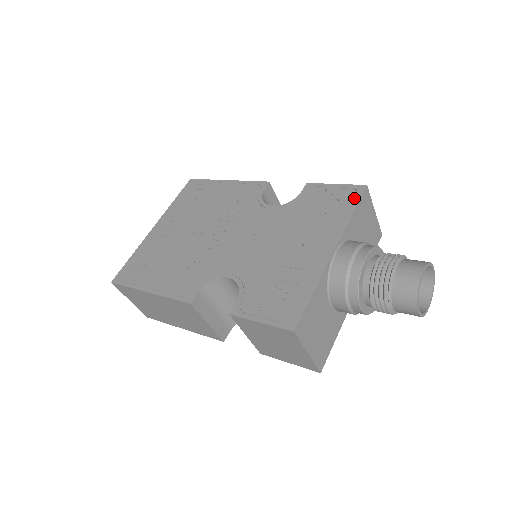
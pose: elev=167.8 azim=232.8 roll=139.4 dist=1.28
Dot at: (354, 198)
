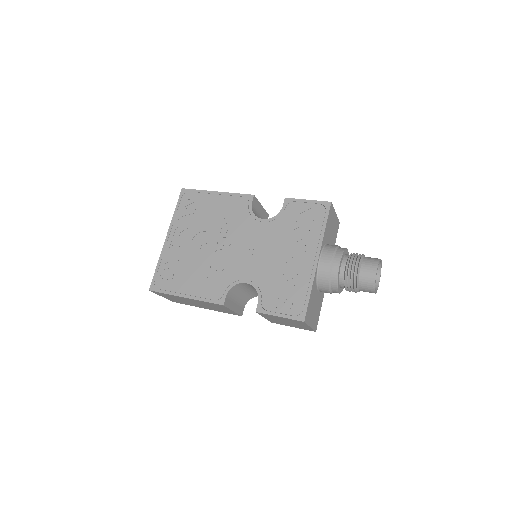
Dot at: (324, 214)
